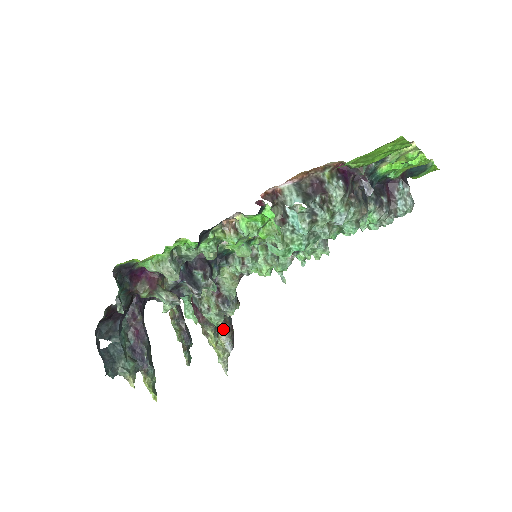
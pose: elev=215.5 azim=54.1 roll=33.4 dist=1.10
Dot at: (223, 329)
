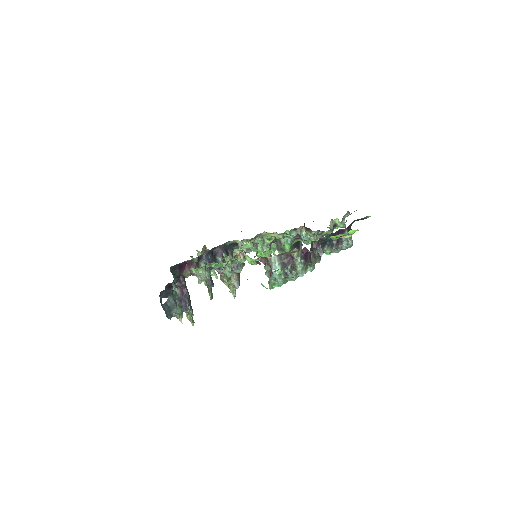
Dot at: occluded
